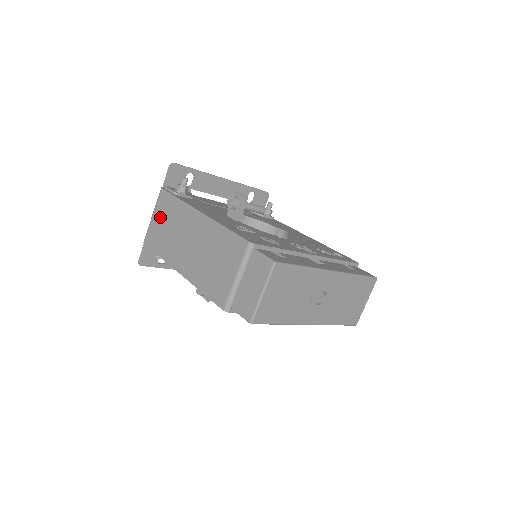
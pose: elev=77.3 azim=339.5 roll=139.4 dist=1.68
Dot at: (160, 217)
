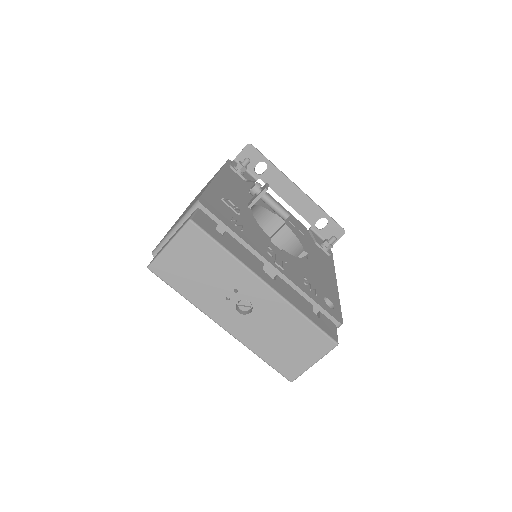
Dot at: occluded
